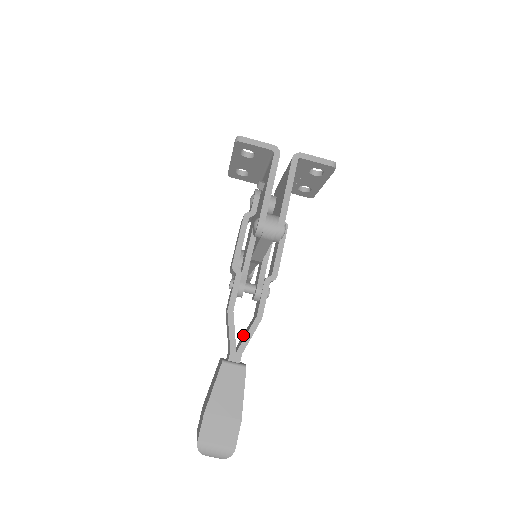
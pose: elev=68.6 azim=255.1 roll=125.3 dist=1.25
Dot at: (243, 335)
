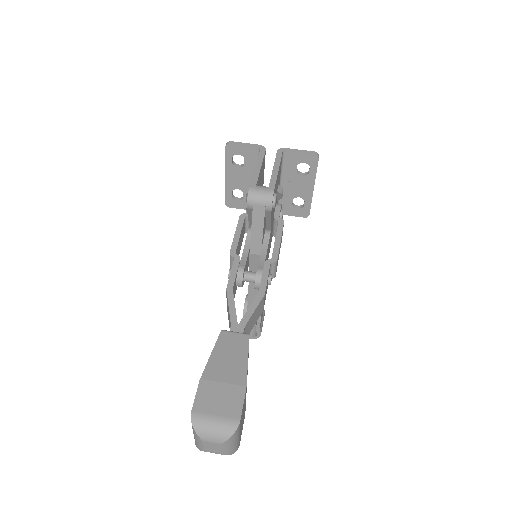
Dot at: occluded
